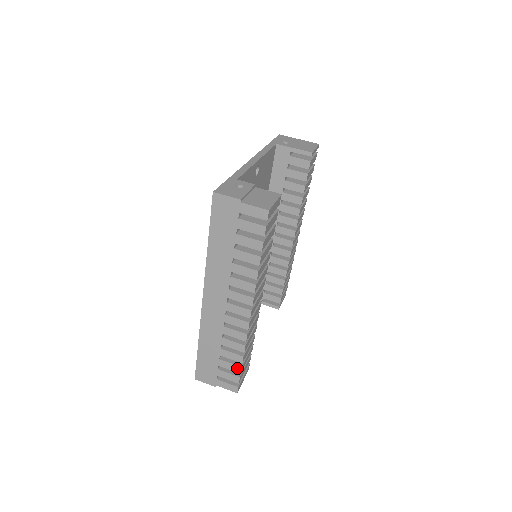
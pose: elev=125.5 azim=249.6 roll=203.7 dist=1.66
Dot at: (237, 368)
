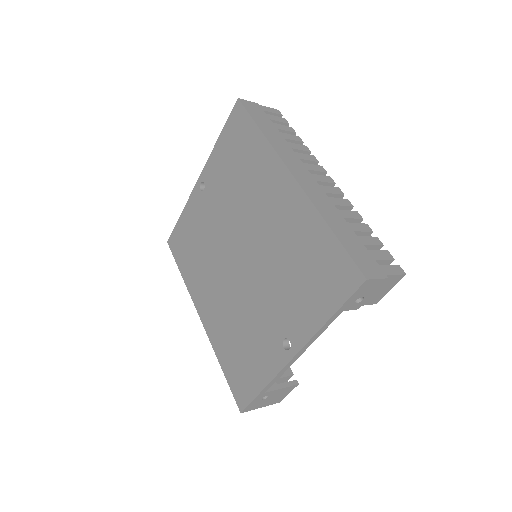
Dot at: (376, 240)
